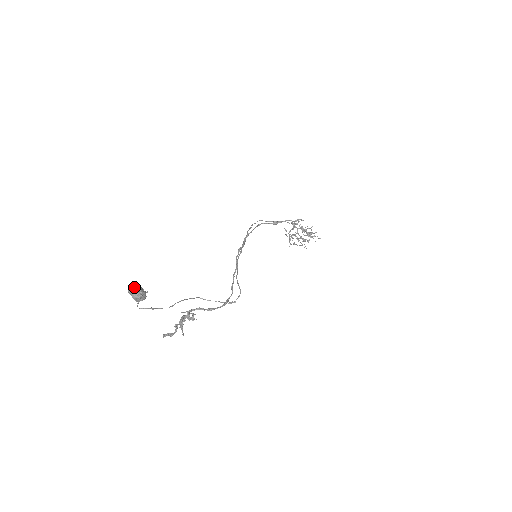
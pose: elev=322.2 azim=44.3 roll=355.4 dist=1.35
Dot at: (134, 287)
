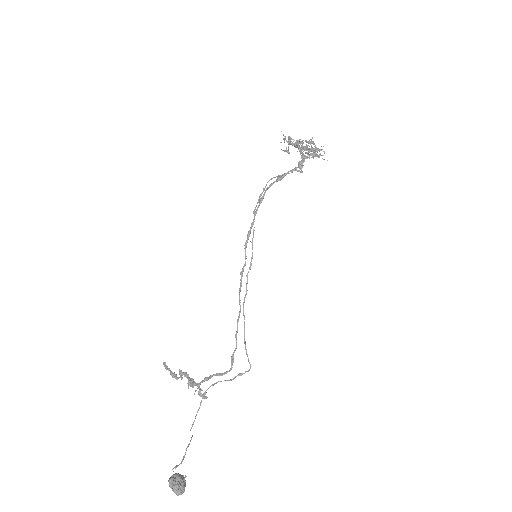
Dot at: (178, 492)
